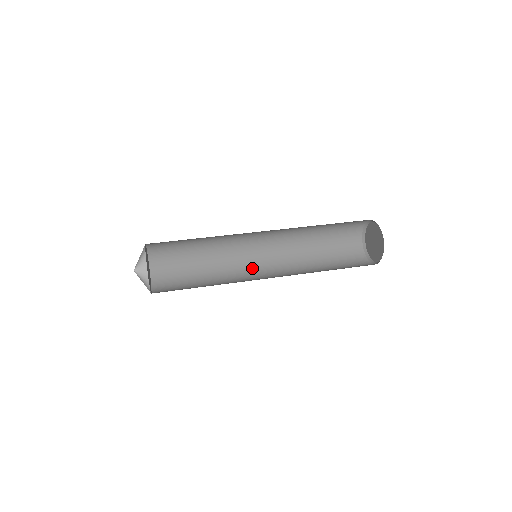
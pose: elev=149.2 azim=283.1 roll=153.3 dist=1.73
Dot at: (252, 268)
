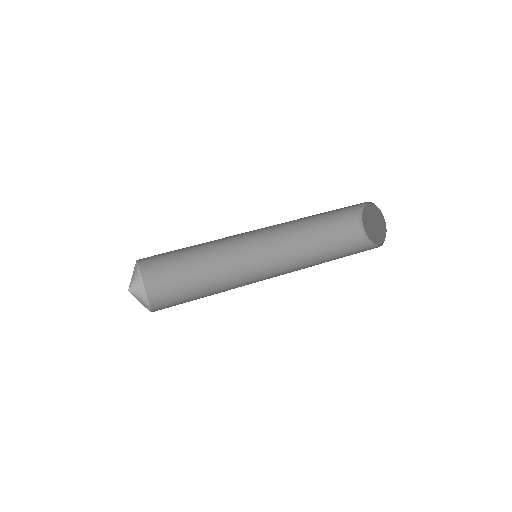
Dot at: (246, 249)
